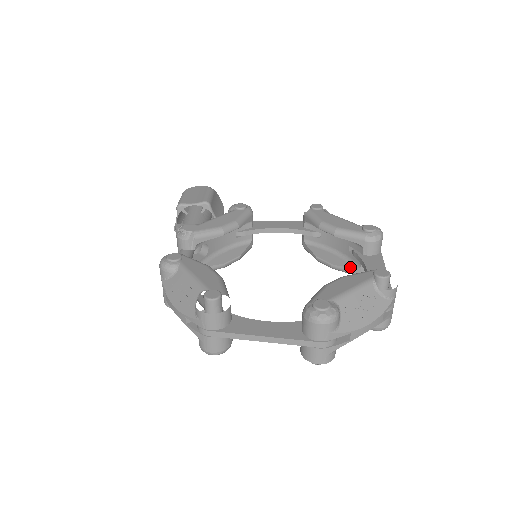
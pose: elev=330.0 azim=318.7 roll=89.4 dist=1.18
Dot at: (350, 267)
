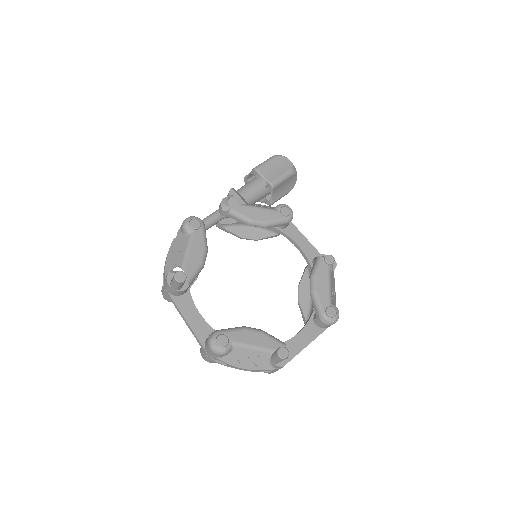
Dot at: (304, 315)
